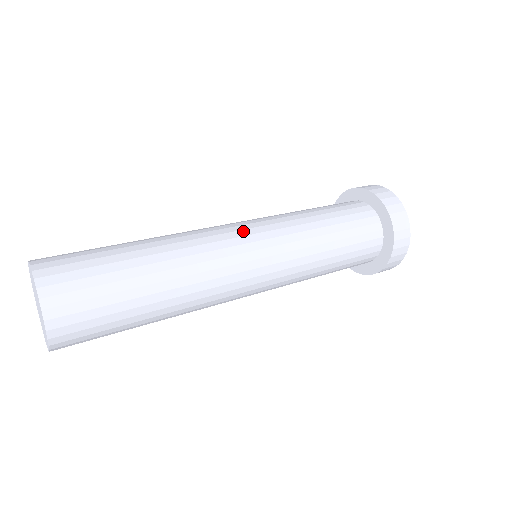
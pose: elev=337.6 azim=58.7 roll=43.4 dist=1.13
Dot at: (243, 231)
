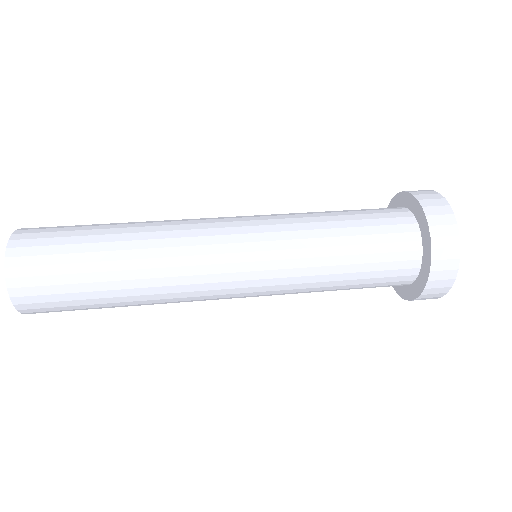
Dot at: (233, 245)
